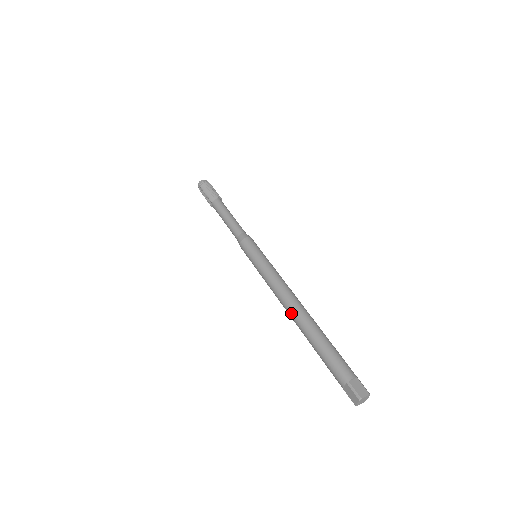
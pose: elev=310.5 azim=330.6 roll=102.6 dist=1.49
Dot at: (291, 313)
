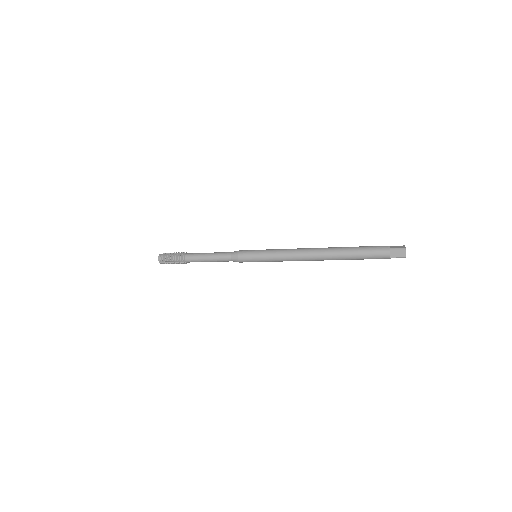
Dot at: (319, 248)
